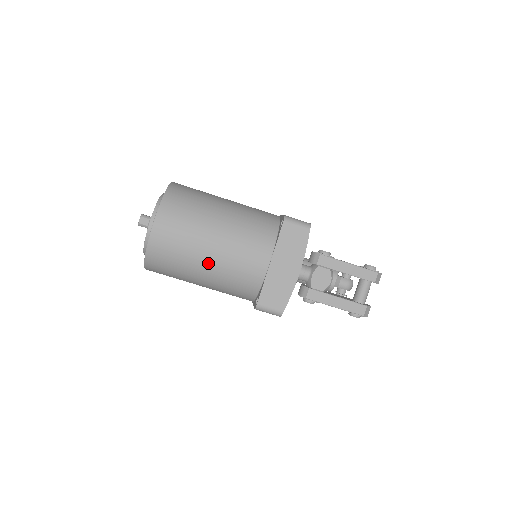
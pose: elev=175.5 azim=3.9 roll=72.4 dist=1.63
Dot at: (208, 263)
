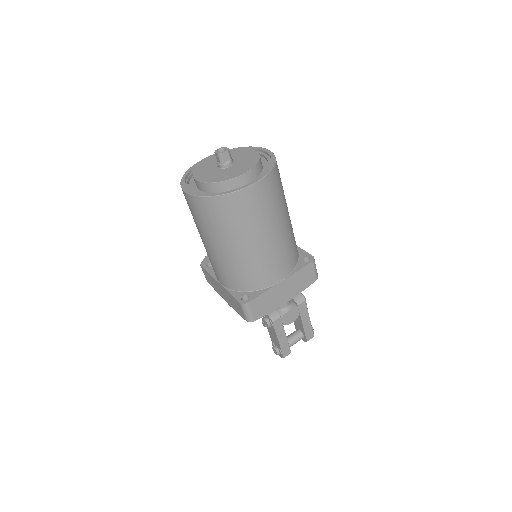
Dot at: (251, 245)
